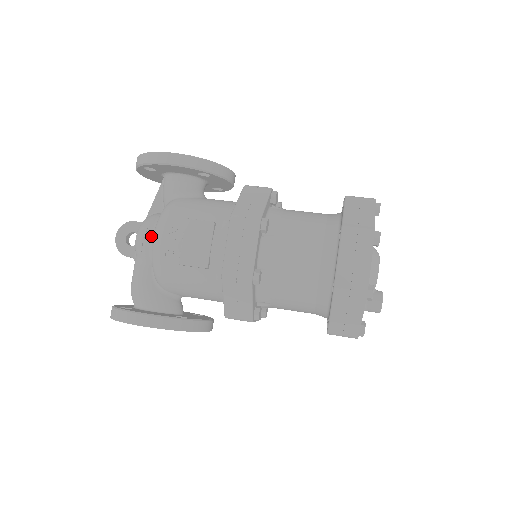
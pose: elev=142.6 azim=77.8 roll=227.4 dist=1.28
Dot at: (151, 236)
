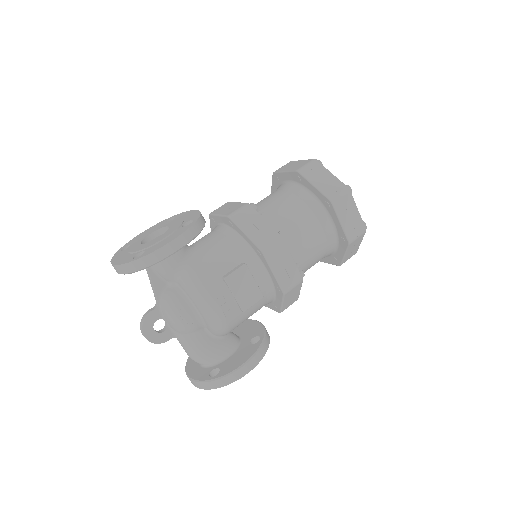
Dot at: (193, 312)
